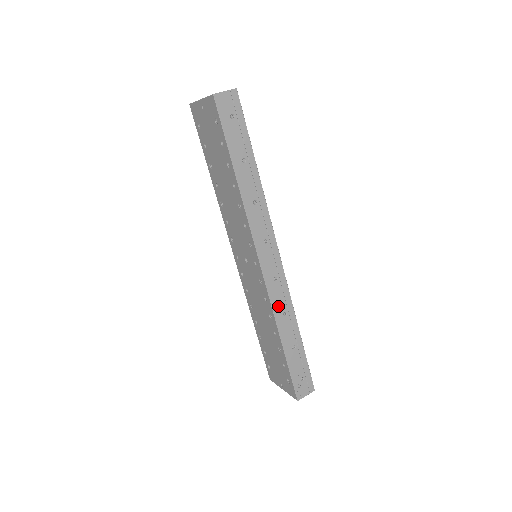
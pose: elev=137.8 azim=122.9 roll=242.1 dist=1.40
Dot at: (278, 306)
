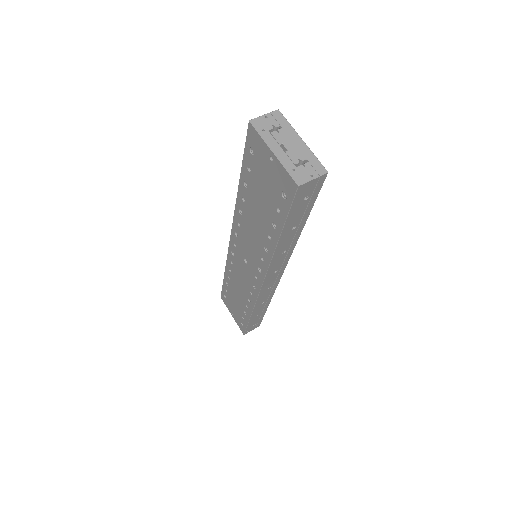
Dot at: (261, 301)
